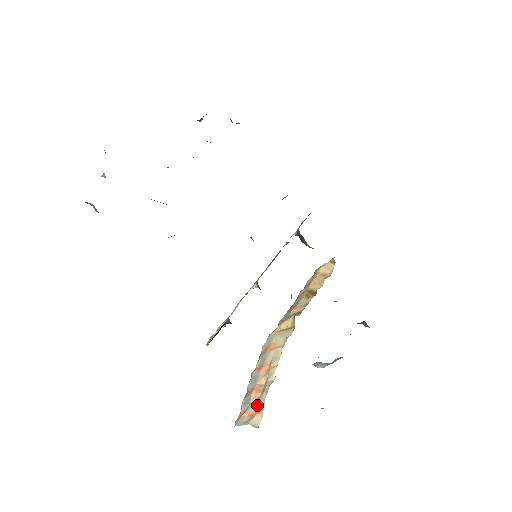
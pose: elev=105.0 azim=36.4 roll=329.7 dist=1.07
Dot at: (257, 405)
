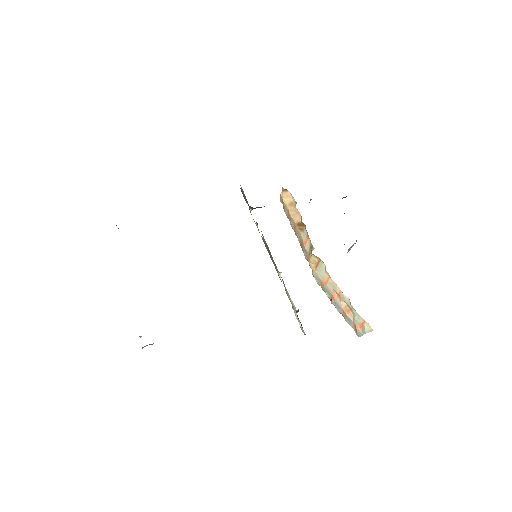
Dot at: (358, 320)
